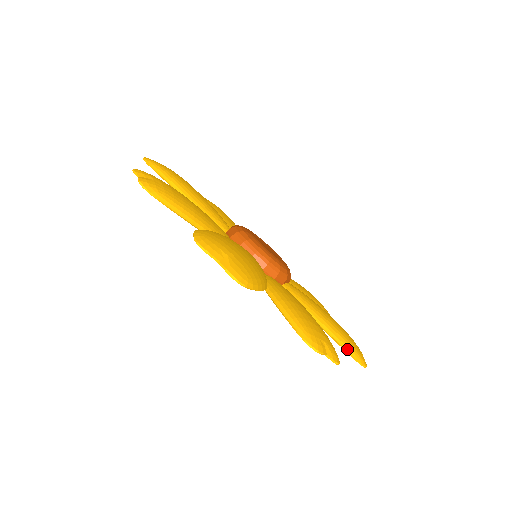
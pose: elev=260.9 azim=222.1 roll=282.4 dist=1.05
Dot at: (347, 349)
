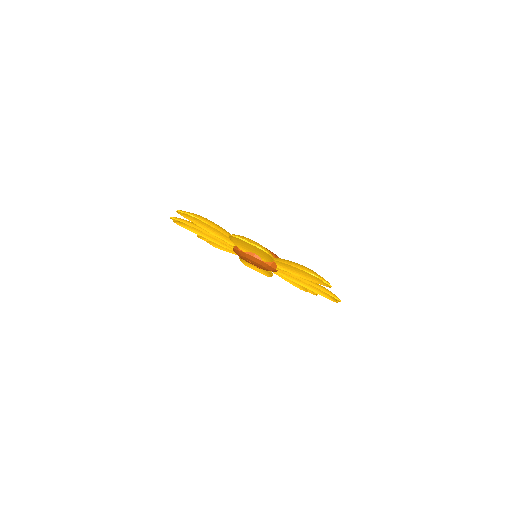
Dot at: (297, 266)
